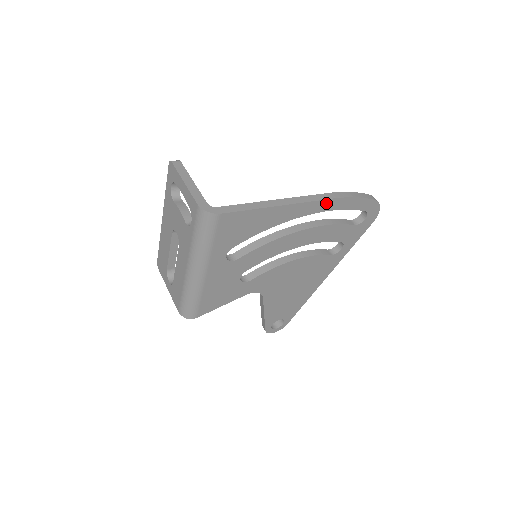
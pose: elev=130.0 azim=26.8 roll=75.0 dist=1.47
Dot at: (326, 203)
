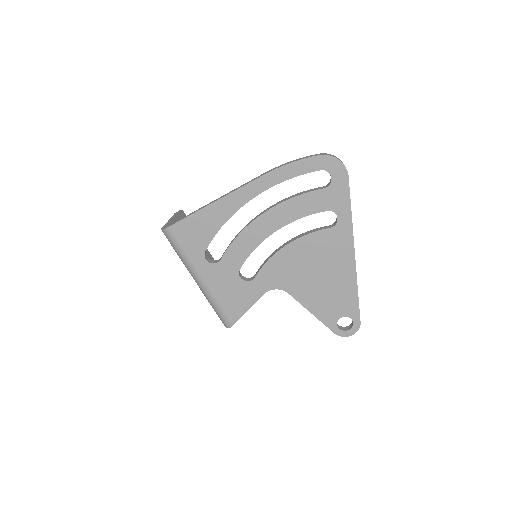
Dot at: (260, 182)
